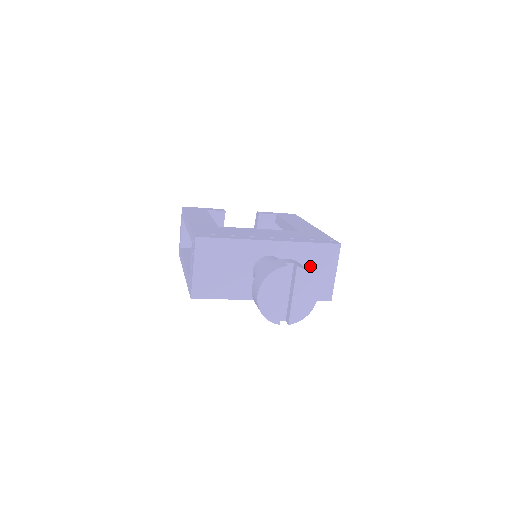
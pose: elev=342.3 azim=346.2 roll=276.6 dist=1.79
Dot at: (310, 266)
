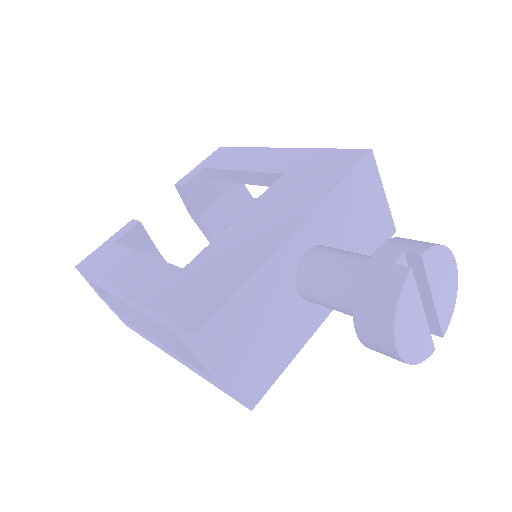
Dot at: (355, 215)
